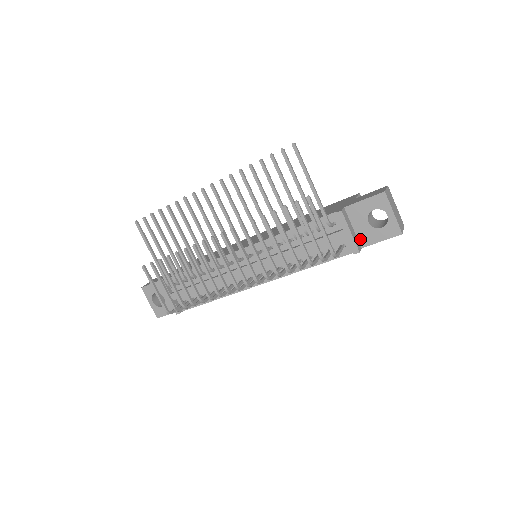
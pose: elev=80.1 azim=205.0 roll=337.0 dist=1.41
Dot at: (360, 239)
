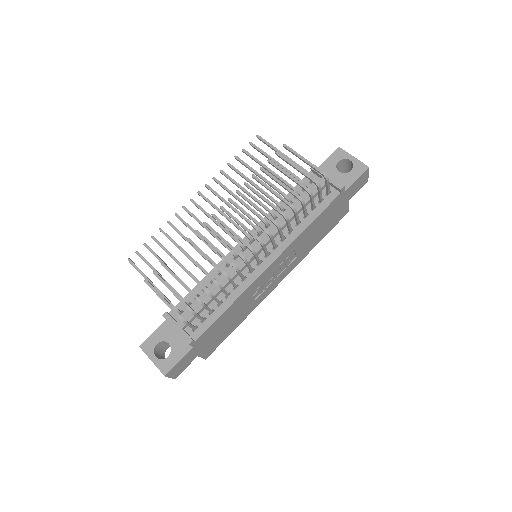
Dot at: occluded
